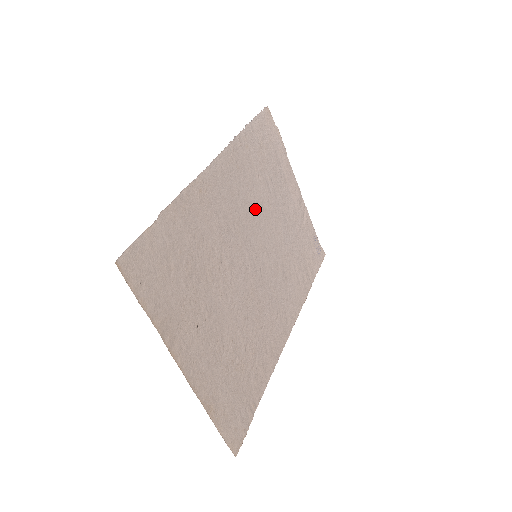
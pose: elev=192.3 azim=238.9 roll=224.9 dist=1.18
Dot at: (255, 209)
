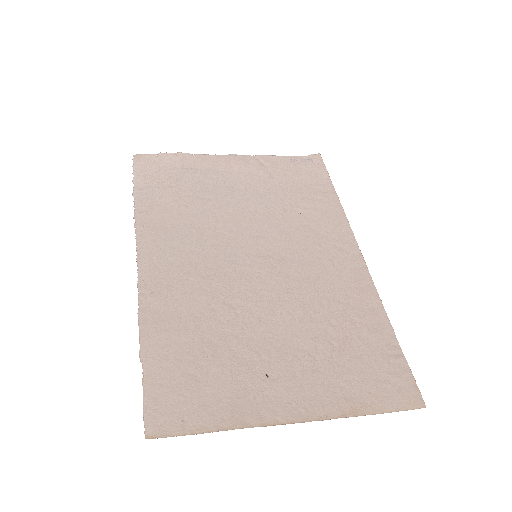
Dot at: (213, 230)
